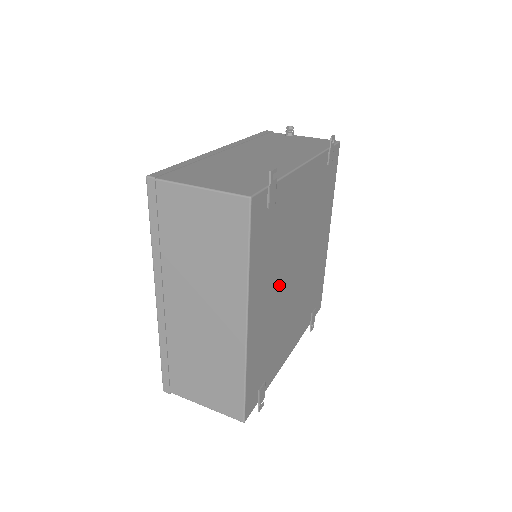
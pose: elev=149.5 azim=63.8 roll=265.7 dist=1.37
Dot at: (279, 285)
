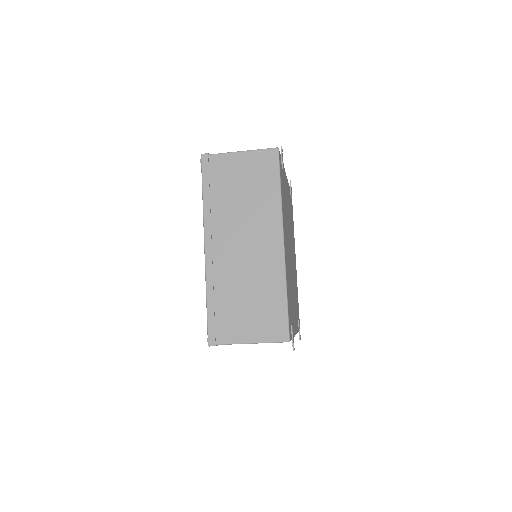
Dot at: (288, 246)
